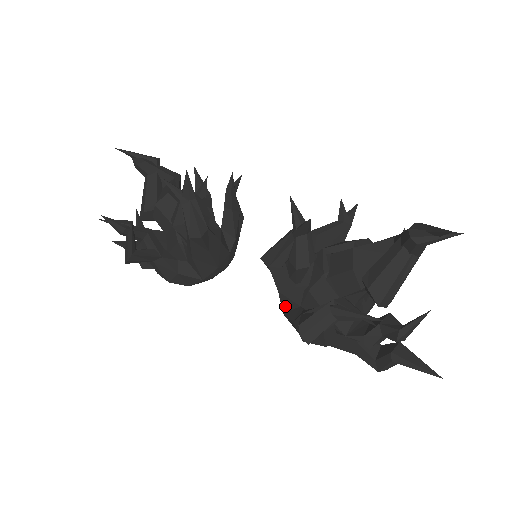
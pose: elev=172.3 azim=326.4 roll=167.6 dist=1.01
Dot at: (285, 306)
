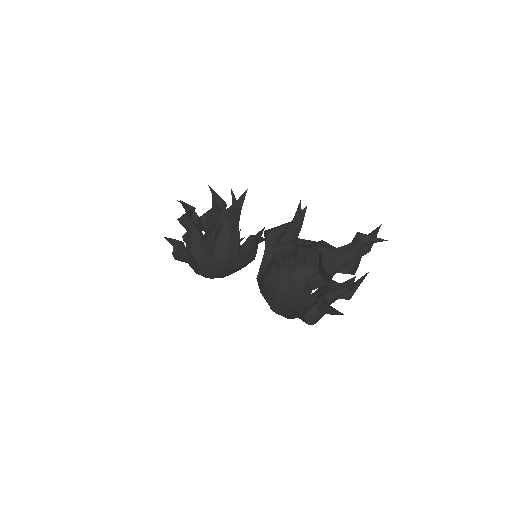
Dot at: (262, 270)
